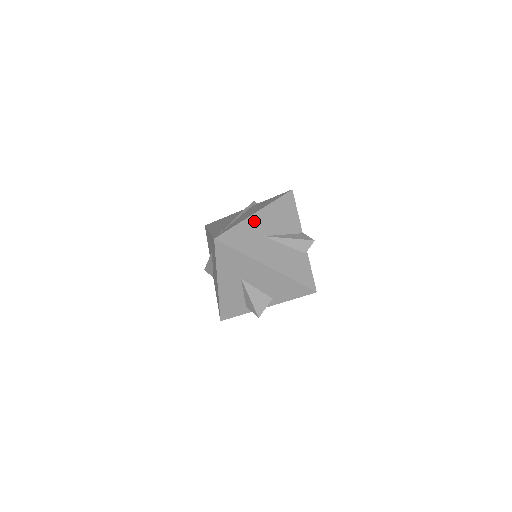
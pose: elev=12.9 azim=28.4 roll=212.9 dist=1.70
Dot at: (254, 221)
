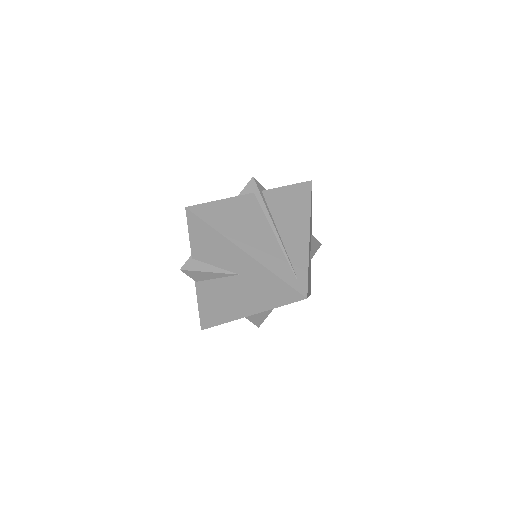
Dot at: occluded
